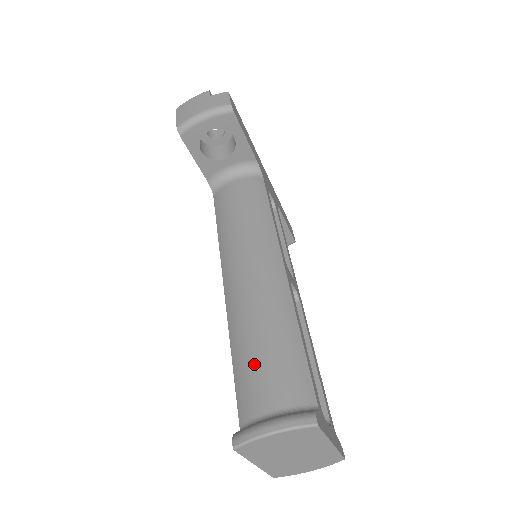
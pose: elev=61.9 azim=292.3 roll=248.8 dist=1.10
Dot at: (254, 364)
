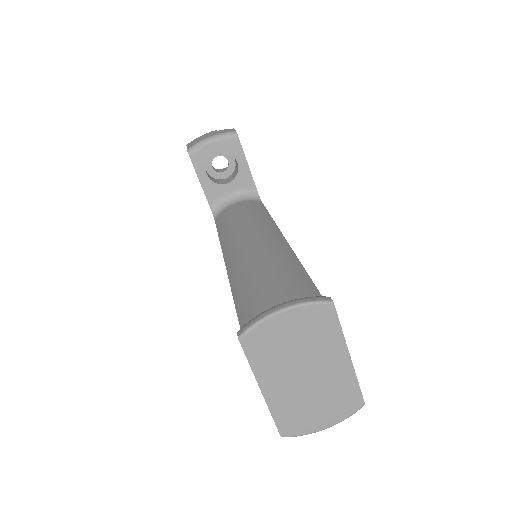
Dot at: (259, 290)
